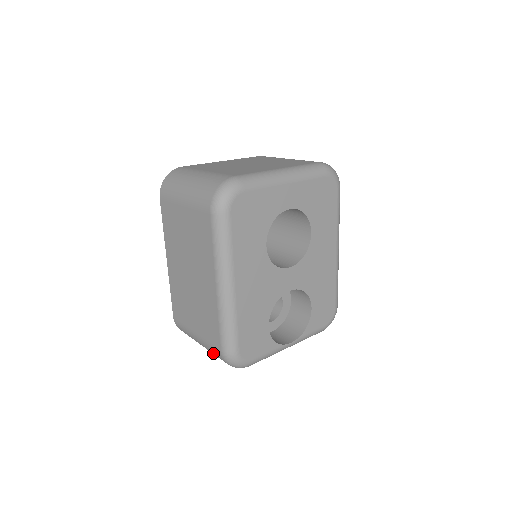
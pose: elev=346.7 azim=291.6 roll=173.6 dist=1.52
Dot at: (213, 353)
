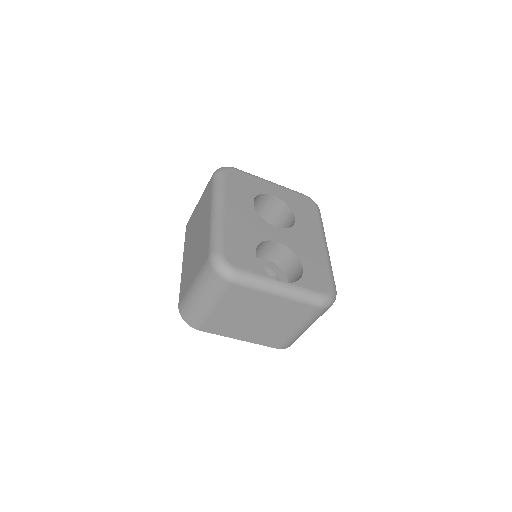
Dot at: (204, 279)
